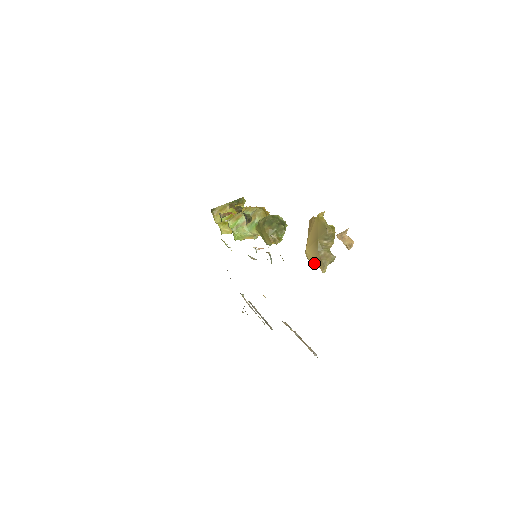
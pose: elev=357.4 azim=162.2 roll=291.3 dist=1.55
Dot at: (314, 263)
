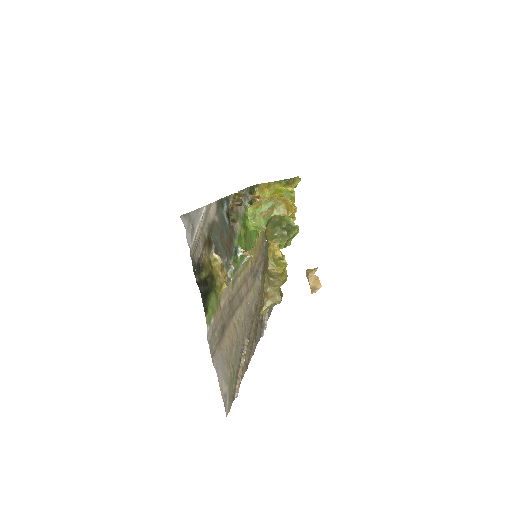
Dot at: (262, 297)
